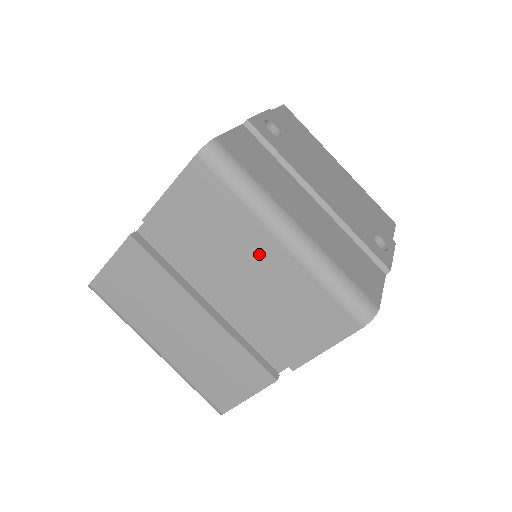
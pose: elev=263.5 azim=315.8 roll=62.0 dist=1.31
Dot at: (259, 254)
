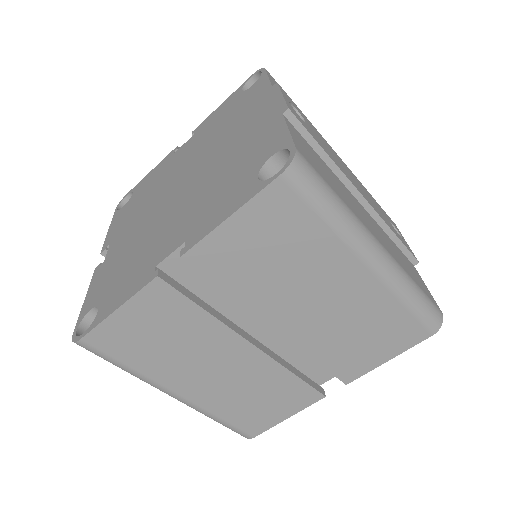
Dot at: (338, 281)
